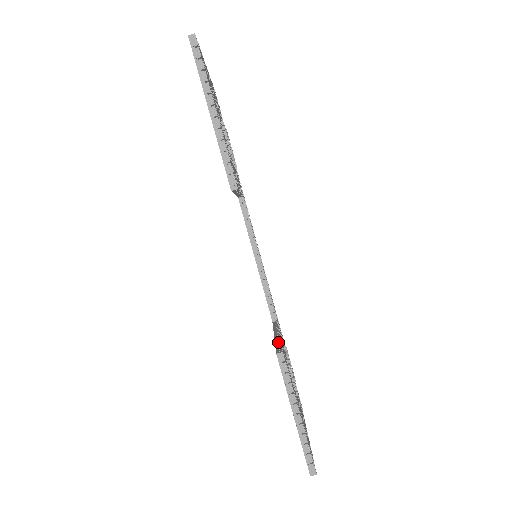
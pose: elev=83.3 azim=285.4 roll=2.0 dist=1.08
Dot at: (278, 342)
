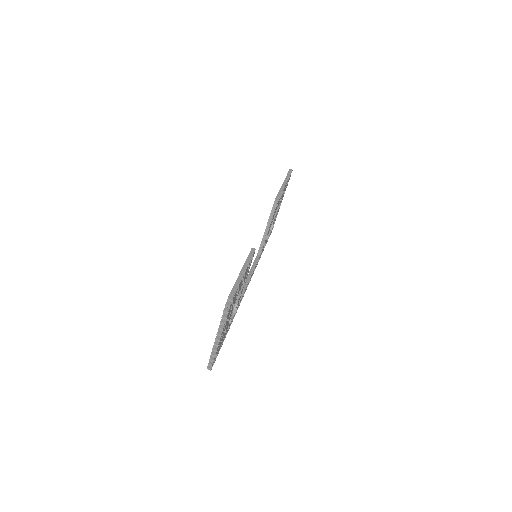
Dot at: occluded
